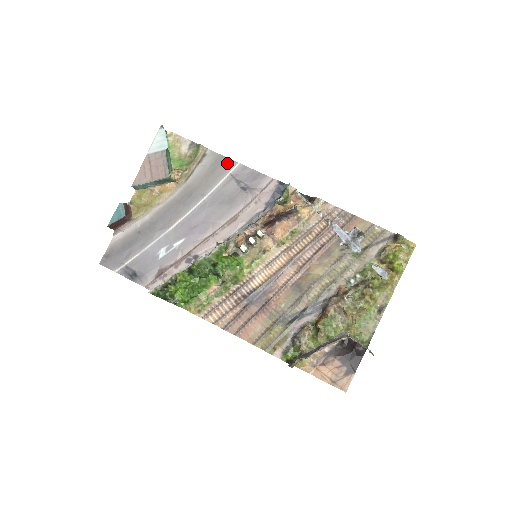
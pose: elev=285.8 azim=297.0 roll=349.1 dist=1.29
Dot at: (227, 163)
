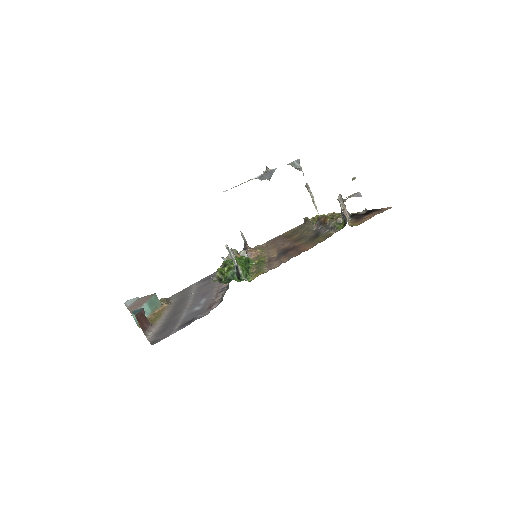
Dot at: (187, 288)
